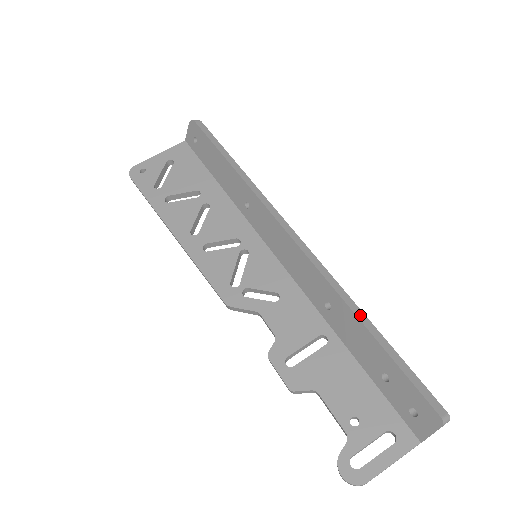
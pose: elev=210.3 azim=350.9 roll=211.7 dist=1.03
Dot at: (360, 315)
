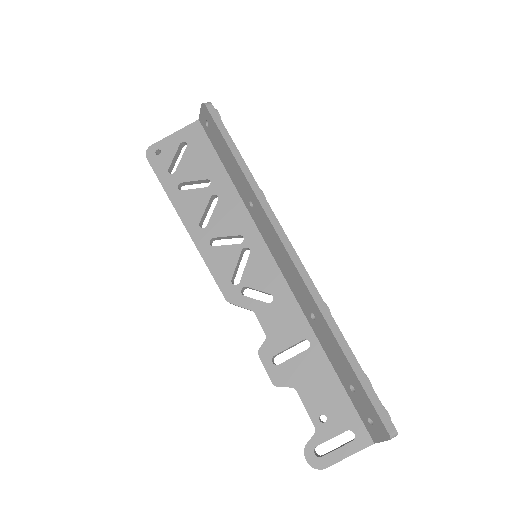
Dot at: (337, 333)
